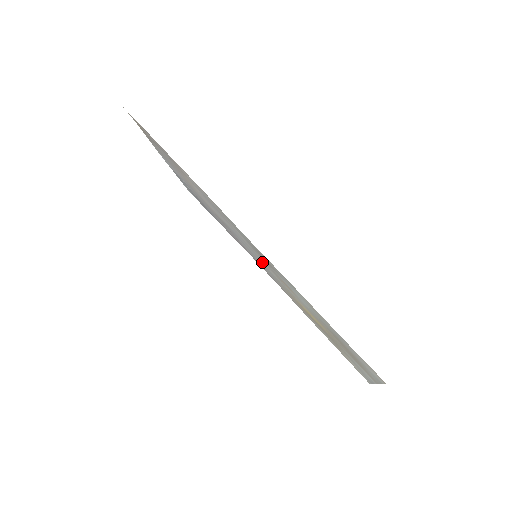
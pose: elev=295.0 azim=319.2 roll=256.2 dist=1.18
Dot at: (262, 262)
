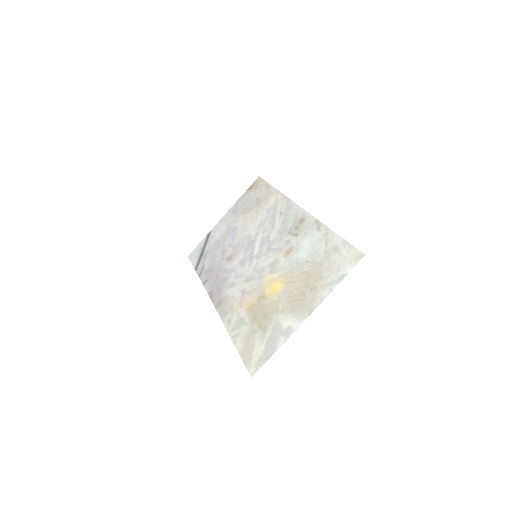
Dot at: (264, 254)
